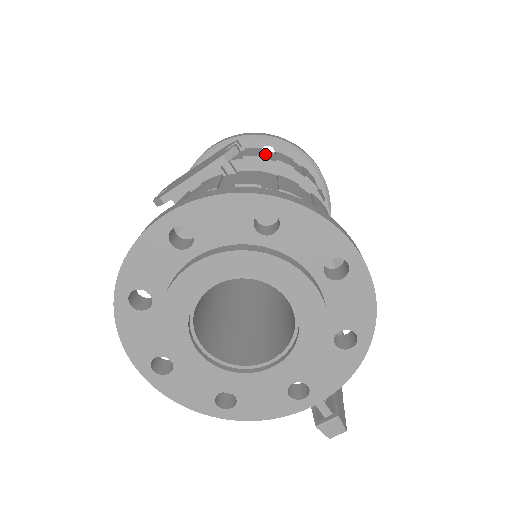
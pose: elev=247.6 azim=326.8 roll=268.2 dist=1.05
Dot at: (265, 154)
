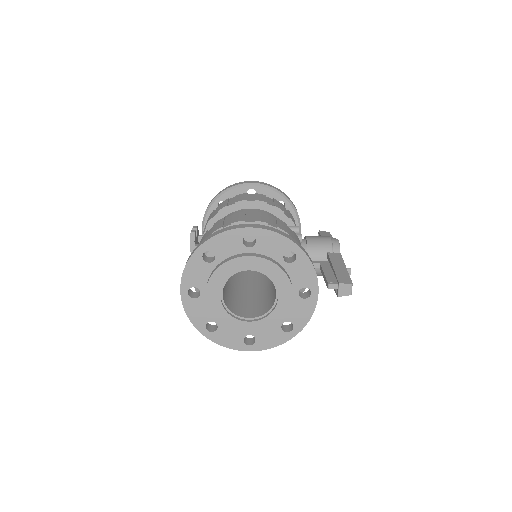
Dot at: (214, 213)
